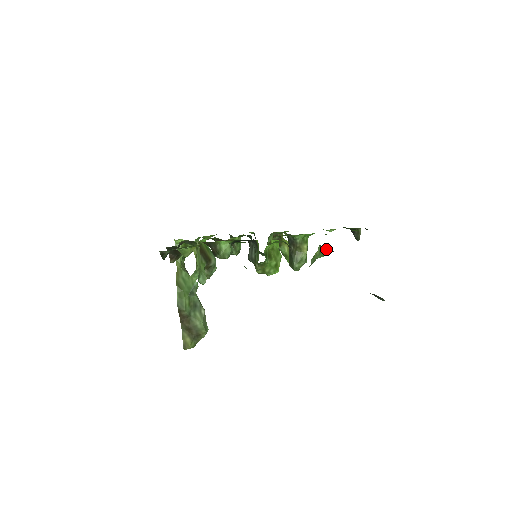
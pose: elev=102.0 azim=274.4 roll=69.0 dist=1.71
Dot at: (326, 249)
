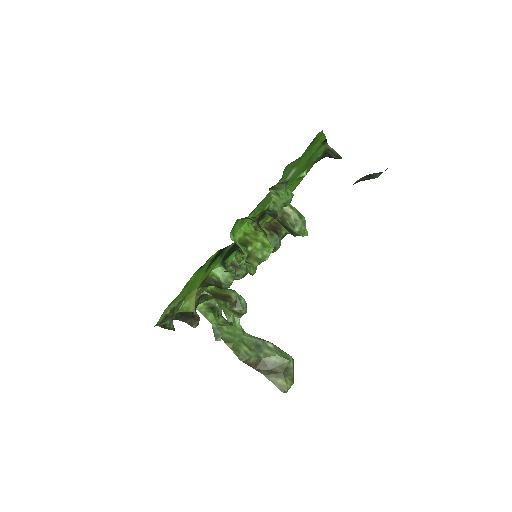
Dot at: (280, 187)
